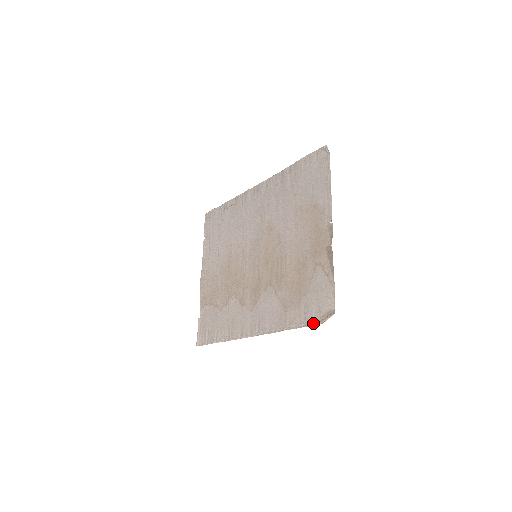
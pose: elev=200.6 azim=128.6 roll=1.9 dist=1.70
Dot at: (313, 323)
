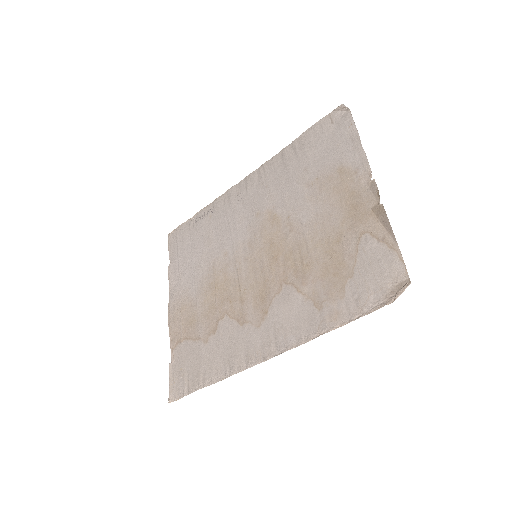
Dot at: (375, 307)
